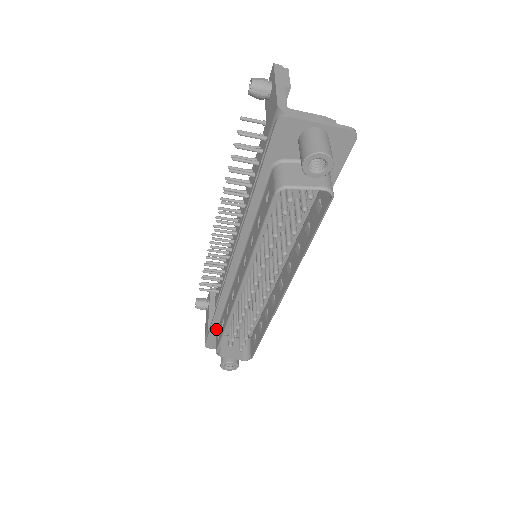
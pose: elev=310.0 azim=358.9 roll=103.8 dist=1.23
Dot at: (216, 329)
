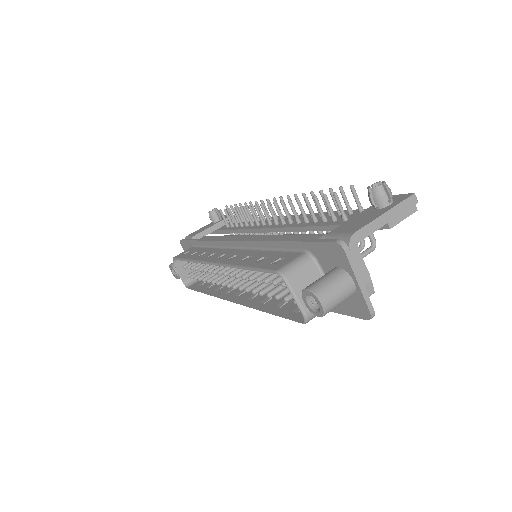
Dot at: (193, 245)
